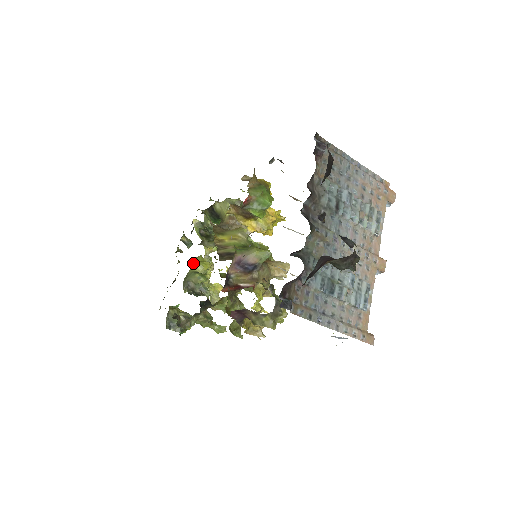
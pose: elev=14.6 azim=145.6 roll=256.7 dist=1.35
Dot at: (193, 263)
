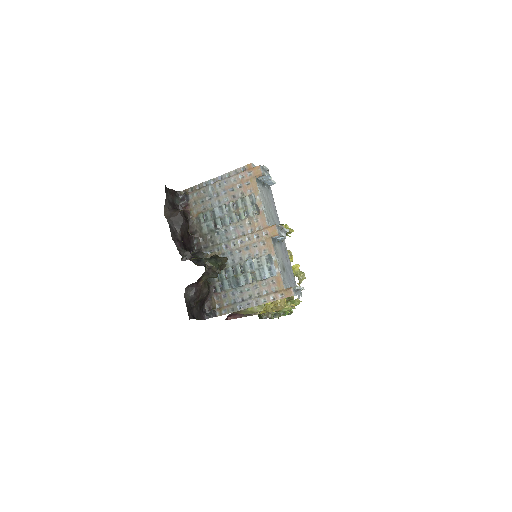
Dot at: occluded
